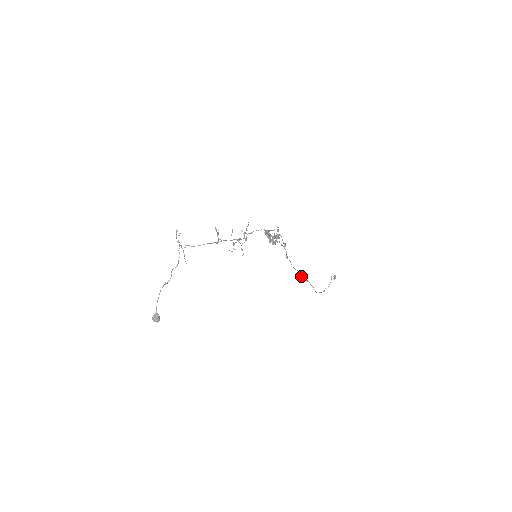
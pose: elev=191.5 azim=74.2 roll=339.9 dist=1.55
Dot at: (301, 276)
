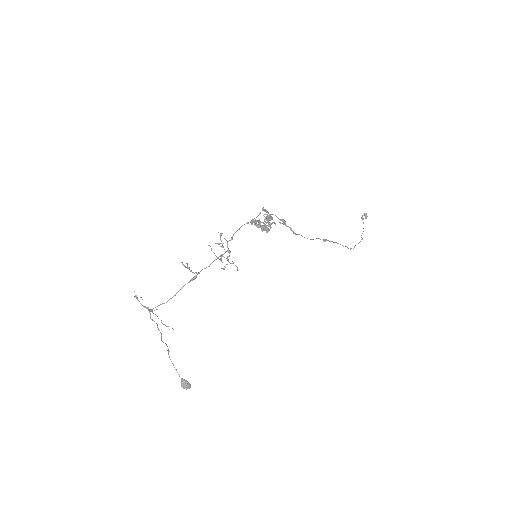
Dot at: (324, 241)
